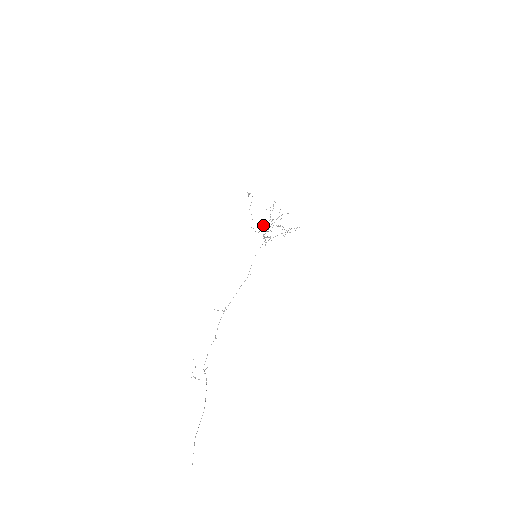
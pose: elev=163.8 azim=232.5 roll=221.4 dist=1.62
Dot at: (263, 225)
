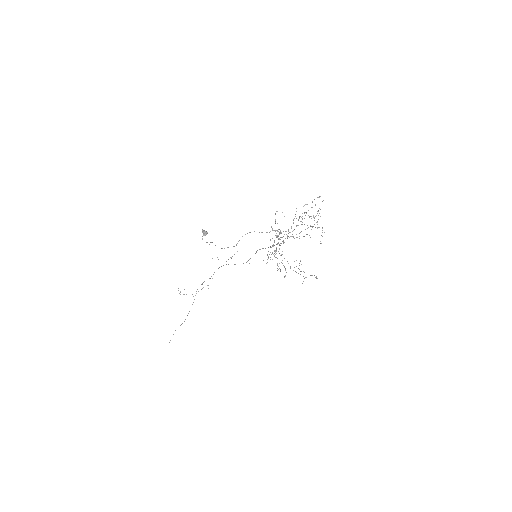
Dot at: (275, 231)
